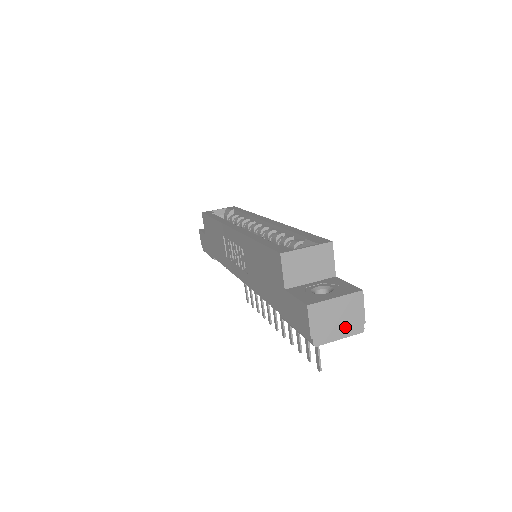
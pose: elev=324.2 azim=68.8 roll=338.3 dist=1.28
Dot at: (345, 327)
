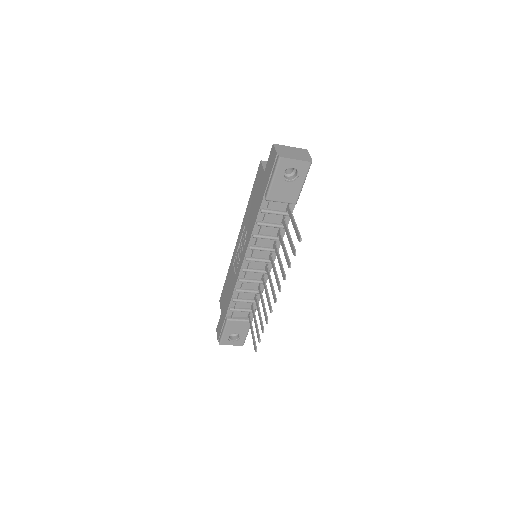
Dot at: (299, 157)
